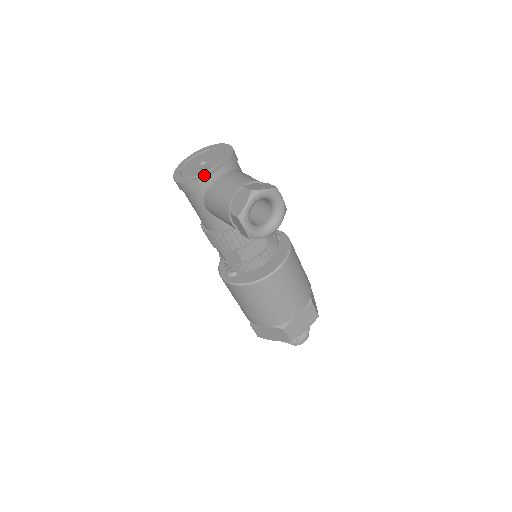
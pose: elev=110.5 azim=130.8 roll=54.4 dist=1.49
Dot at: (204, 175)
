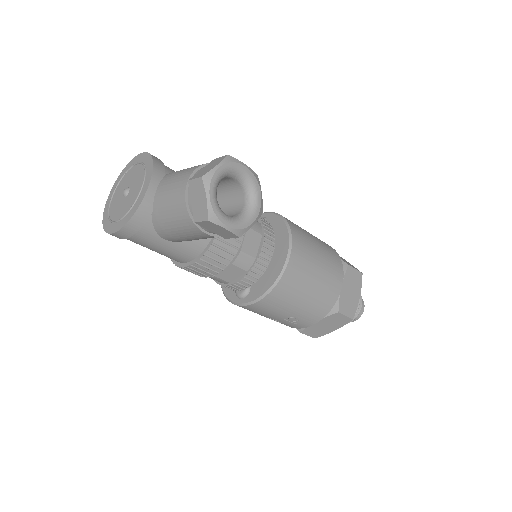
Dot at: (136, 203)
